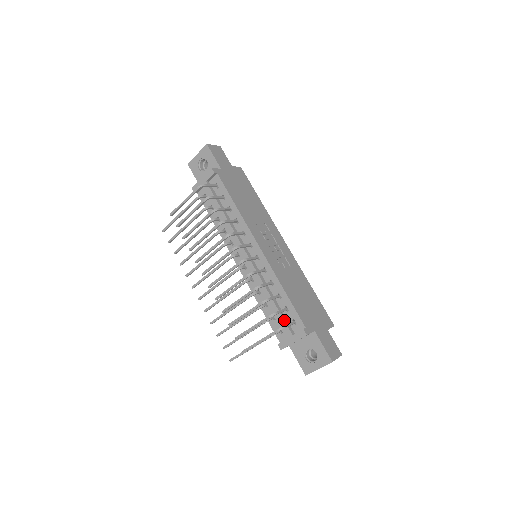
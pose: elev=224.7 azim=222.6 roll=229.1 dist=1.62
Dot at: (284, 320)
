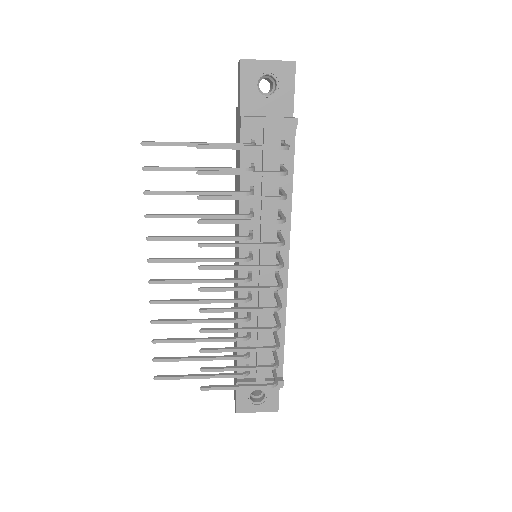
Dot at: (266, 362)
